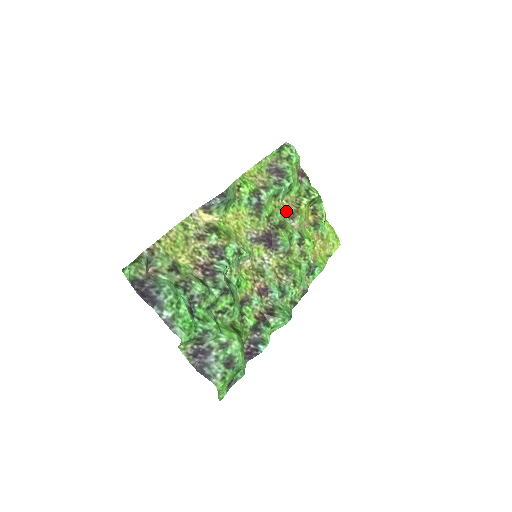
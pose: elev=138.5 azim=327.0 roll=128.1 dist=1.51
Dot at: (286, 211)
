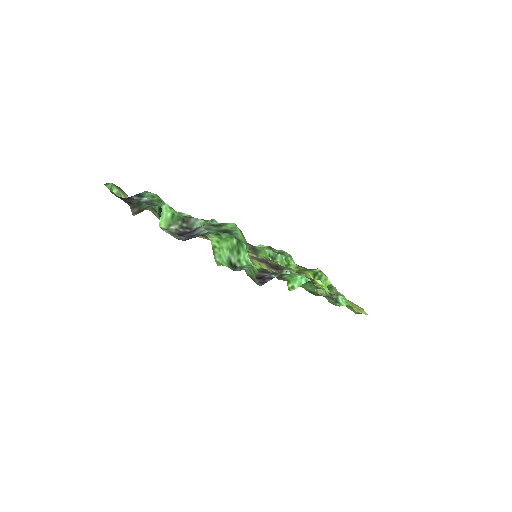
Dot at: occluded
